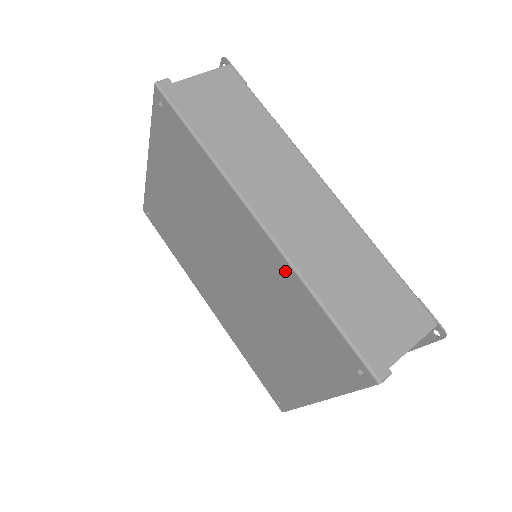
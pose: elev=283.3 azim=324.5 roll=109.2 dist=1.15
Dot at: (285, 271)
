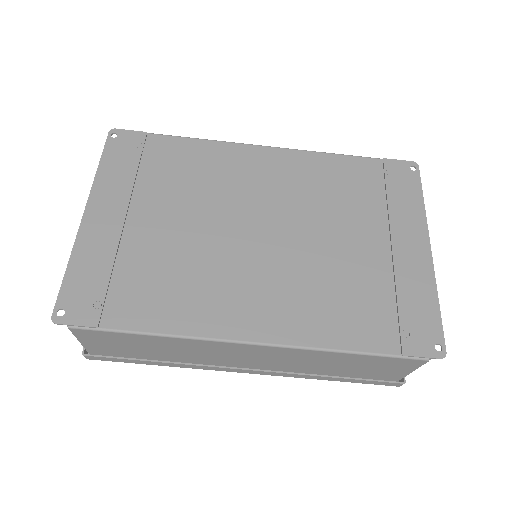
Dot at: occluded
